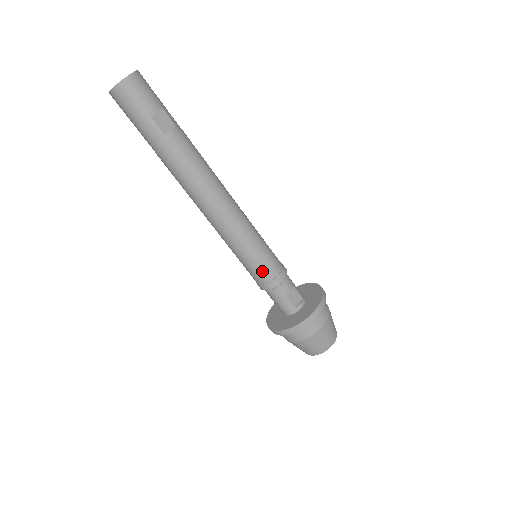
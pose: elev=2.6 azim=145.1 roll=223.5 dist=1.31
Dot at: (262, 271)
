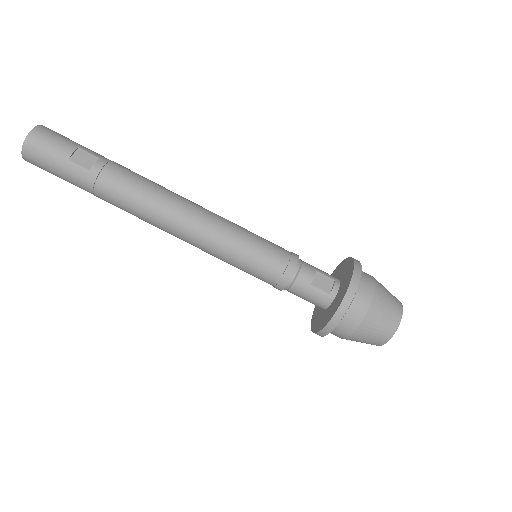
Dot at: (267, 268)
